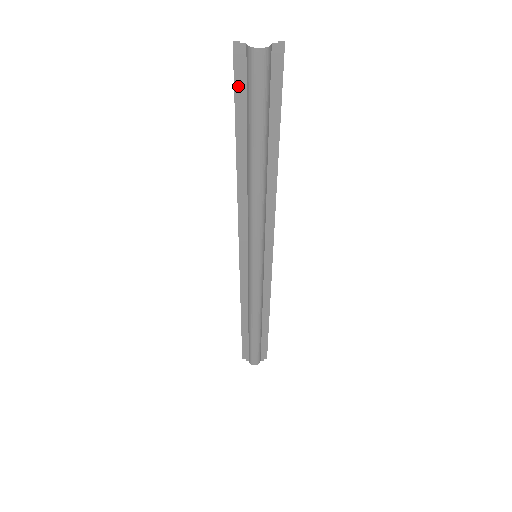
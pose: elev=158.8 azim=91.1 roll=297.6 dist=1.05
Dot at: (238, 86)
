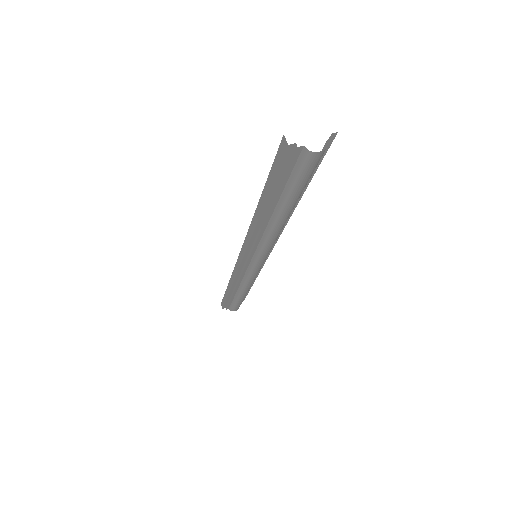
Dot at: (282, 170)
